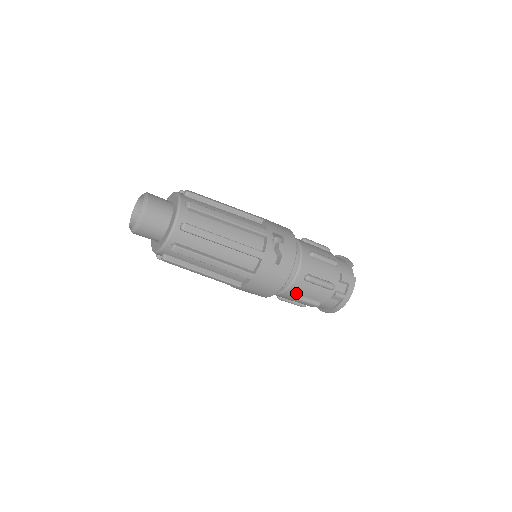
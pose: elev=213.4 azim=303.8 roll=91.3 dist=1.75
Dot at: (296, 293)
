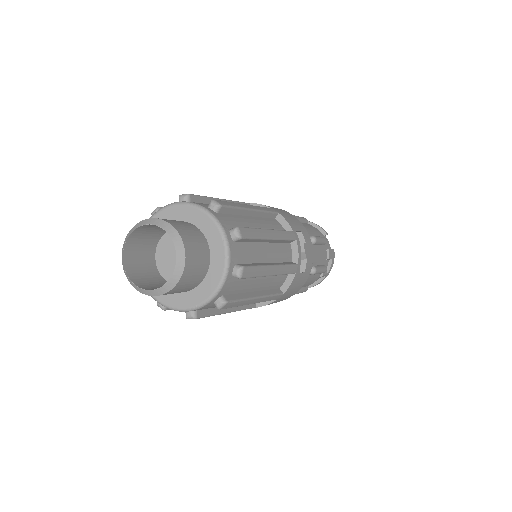
Dot at: occluded
